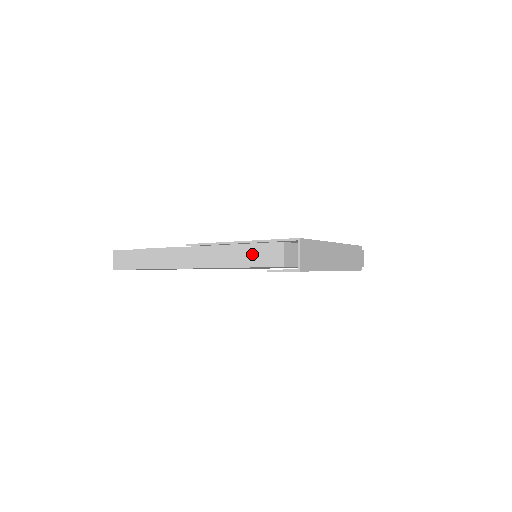
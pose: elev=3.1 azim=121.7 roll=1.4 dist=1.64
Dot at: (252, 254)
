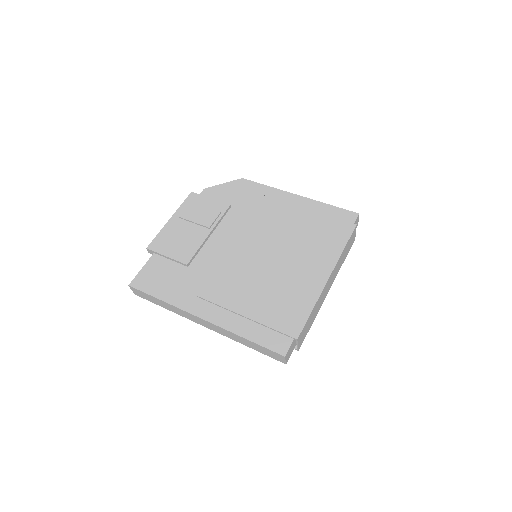
Dot at: (259, 348)
